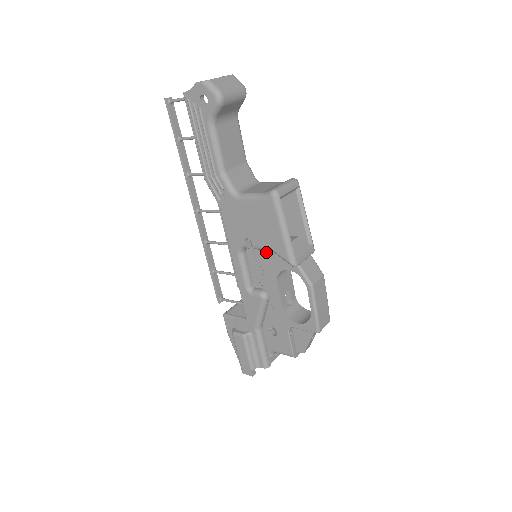
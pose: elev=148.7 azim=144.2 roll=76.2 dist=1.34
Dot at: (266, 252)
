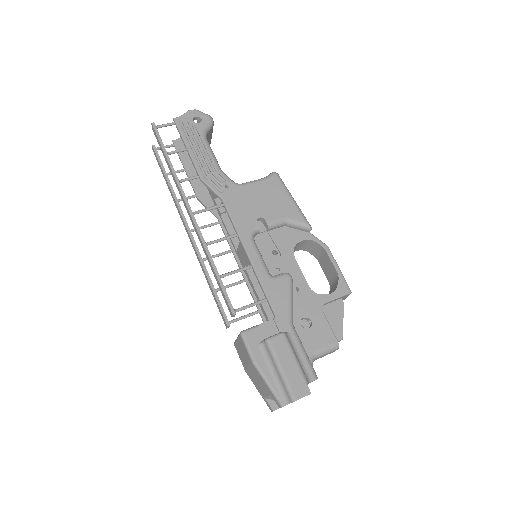
Dot at: (276, 232)
